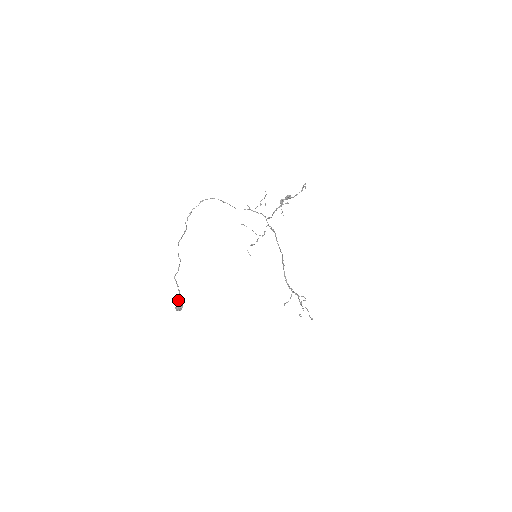
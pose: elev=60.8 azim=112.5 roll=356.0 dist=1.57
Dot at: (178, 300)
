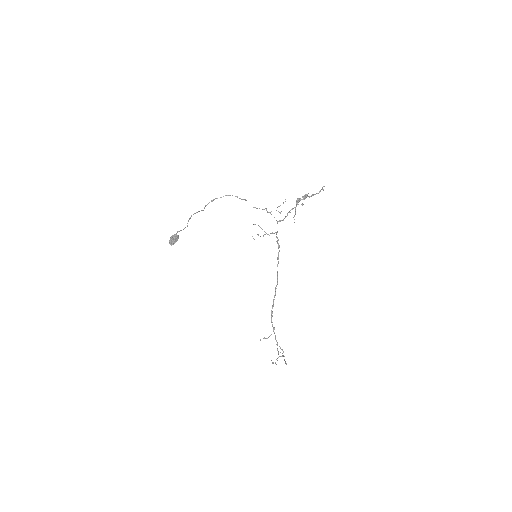
Dot at: (175, 234)
